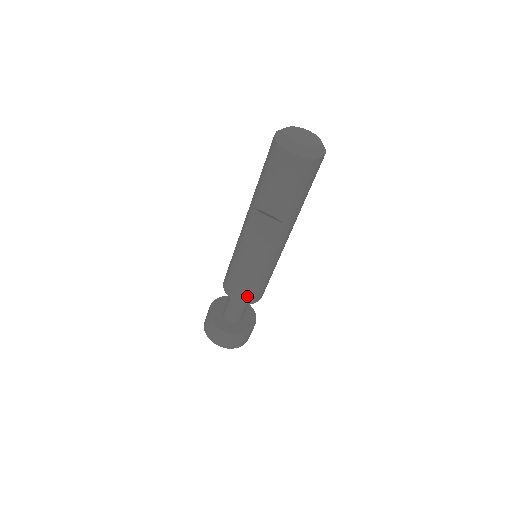
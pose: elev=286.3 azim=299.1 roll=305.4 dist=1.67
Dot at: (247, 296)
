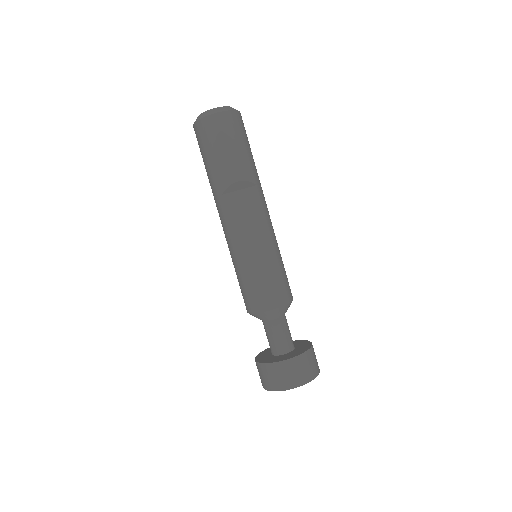
Dot at: (281, 292)
